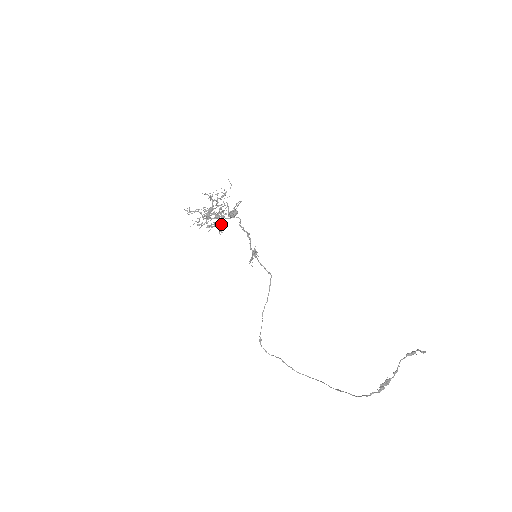
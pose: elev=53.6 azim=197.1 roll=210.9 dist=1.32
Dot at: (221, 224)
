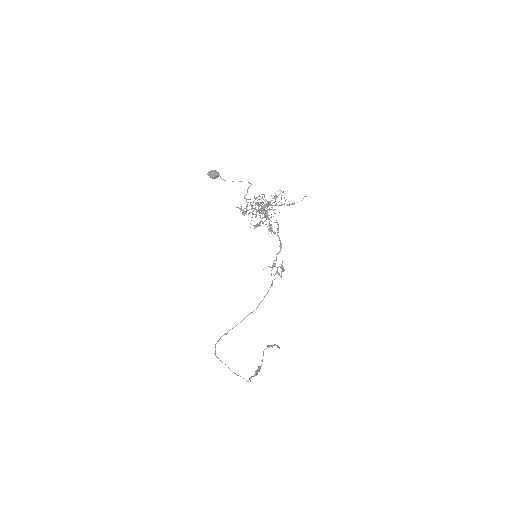
Dot at: occluded
